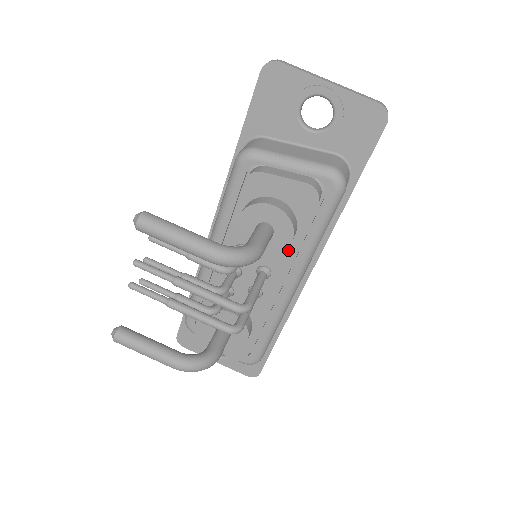
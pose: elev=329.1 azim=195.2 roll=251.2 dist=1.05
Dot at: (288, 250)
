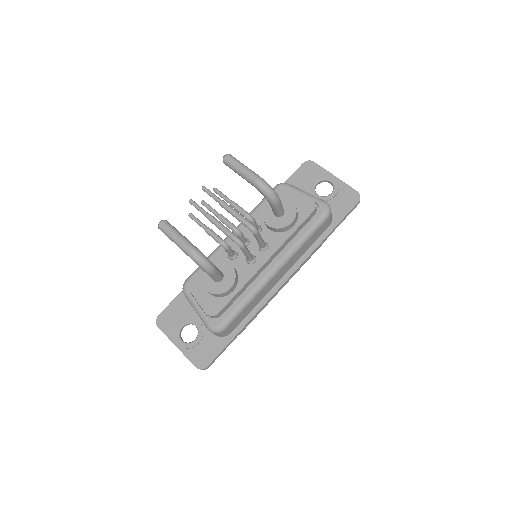
Dot at: (285, 235)
